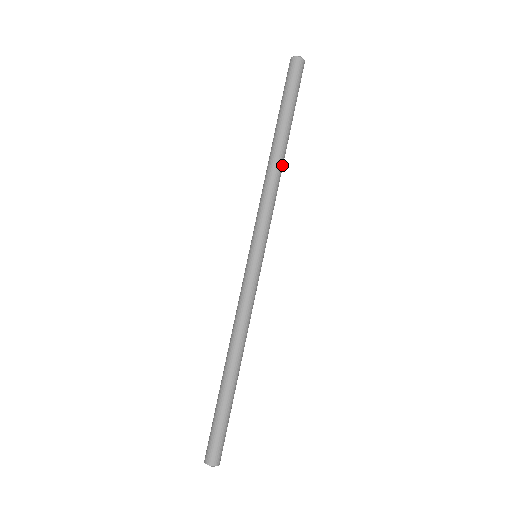
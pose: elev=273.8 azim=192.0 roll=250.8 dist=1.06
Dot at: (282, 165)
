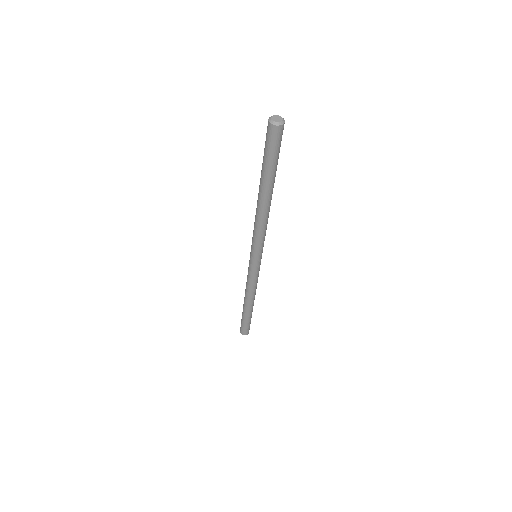
Dot at: (270, 205)
